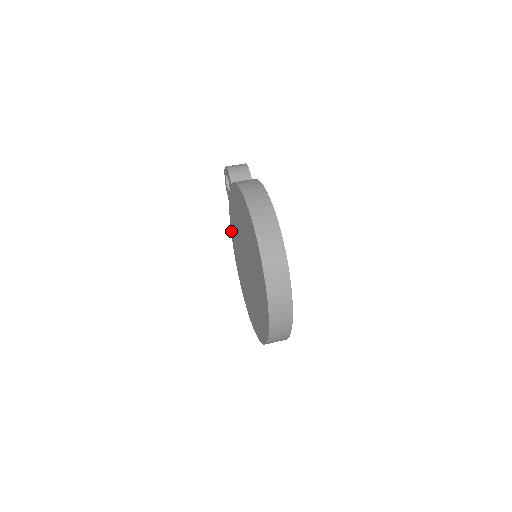
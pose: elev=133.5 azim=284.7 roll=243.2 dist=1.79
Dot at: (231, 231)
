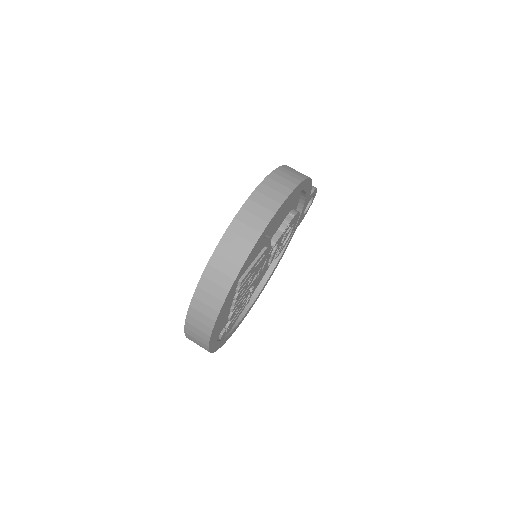
Dot at: occluded
